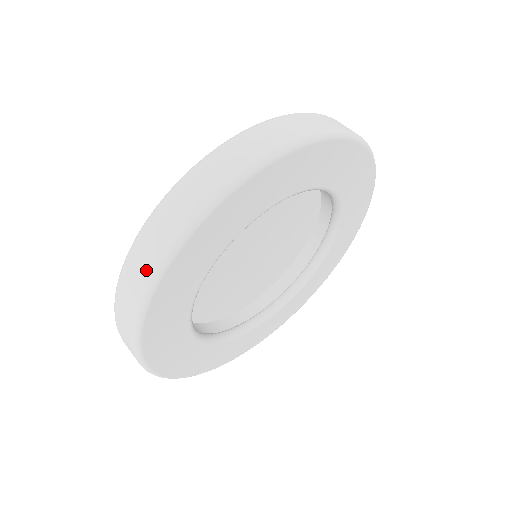
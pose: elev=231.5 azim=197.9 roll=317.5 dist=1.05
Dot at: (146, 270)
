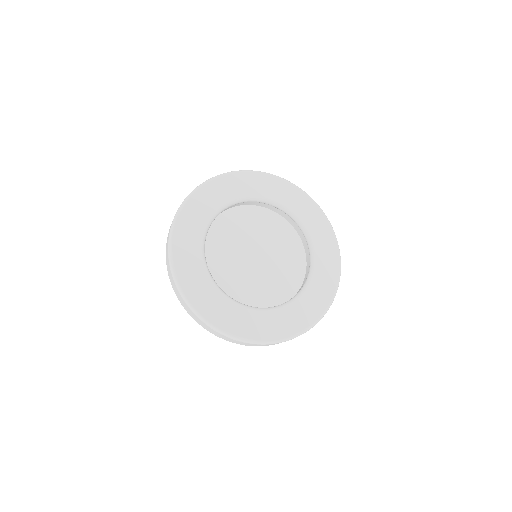
Dot at: (169, 231)
